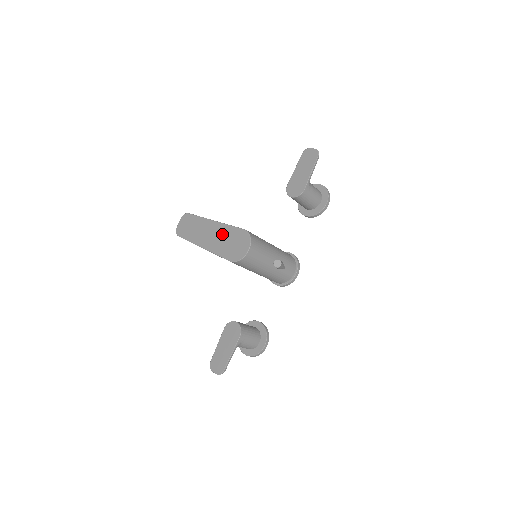
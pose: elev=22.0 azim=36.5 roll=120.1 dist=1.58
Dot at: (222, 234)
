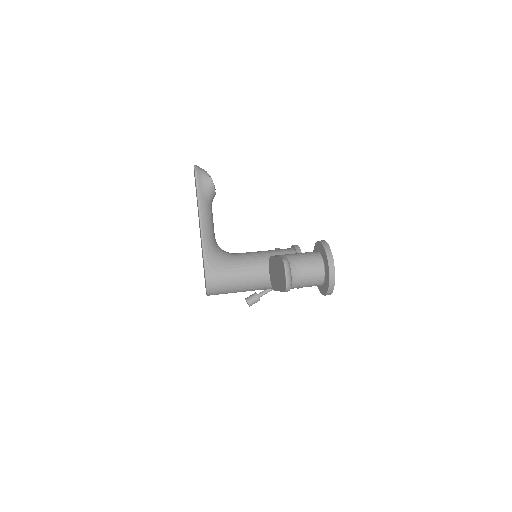
Dot at: occluded
